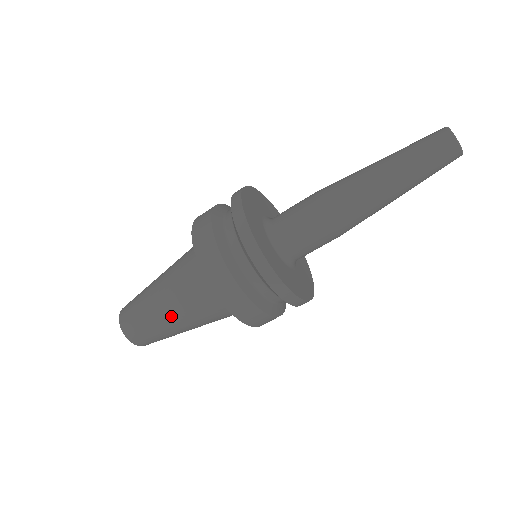
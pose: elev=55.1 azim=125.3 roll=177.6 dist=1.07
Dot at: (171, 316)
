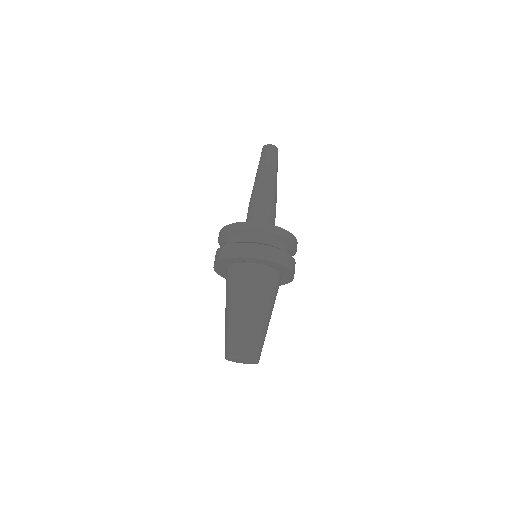
Dot at: (262, 313)
